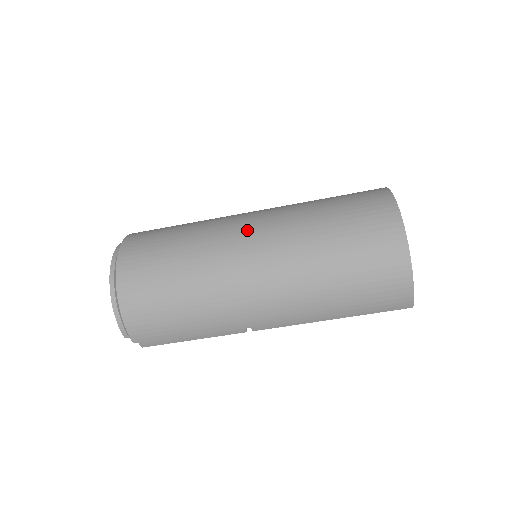
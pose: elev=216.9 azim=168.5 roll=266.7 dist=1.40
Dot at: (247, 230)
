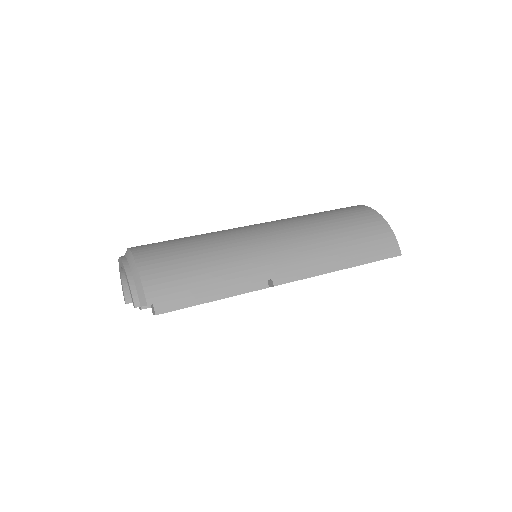
Dot at: occluded
